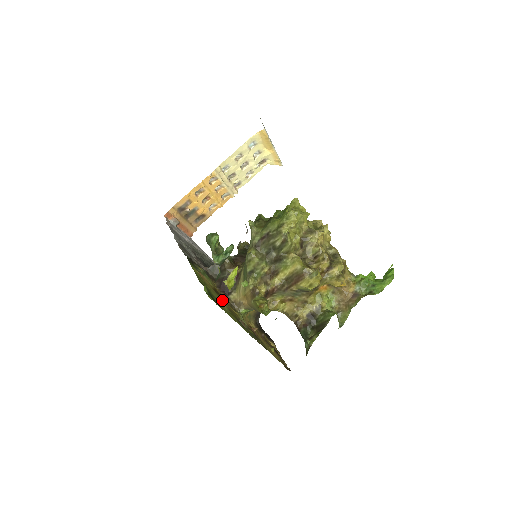
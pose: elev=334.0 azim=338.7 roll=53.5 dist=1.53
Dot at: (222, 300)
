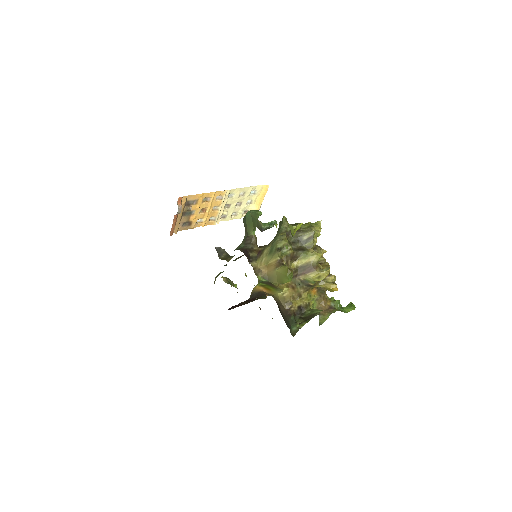
Dot at: occluded
